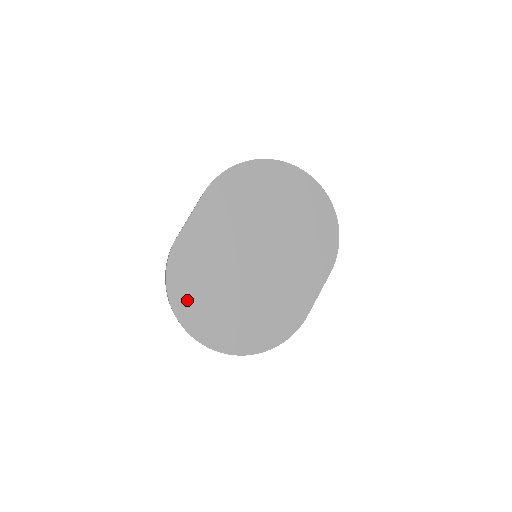
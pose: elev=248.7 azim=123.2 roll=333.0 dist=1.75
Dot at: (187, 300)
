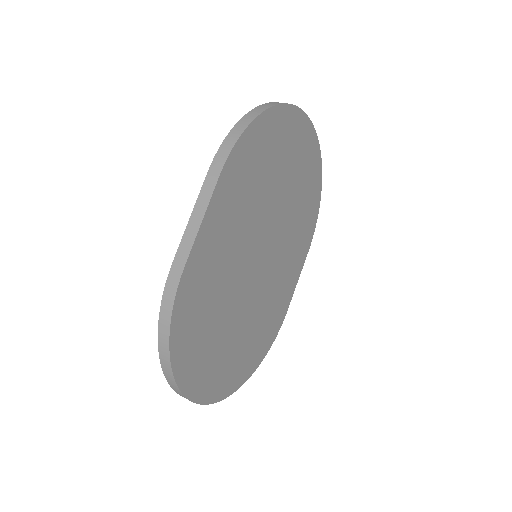
Dot at: (192, 358)
